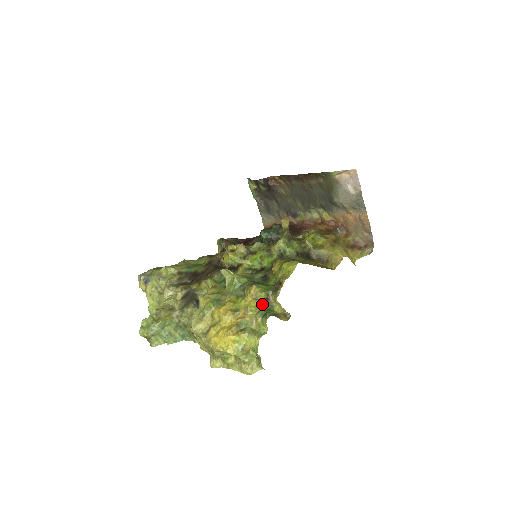
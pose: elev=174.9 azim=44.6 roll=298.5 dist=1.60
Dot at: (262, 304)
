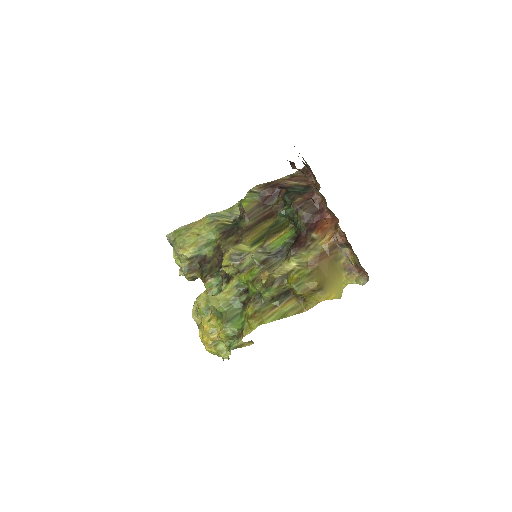
Dot at: occluded
